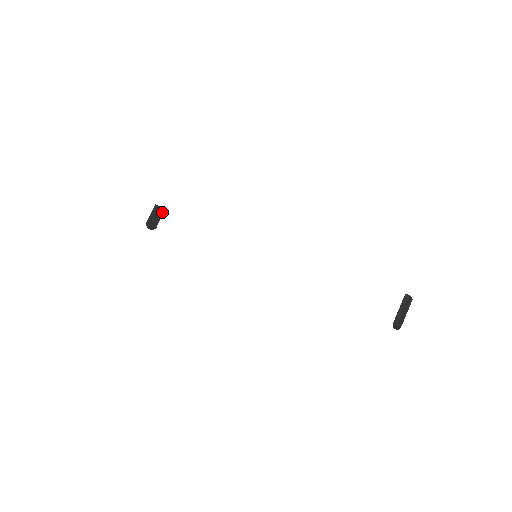
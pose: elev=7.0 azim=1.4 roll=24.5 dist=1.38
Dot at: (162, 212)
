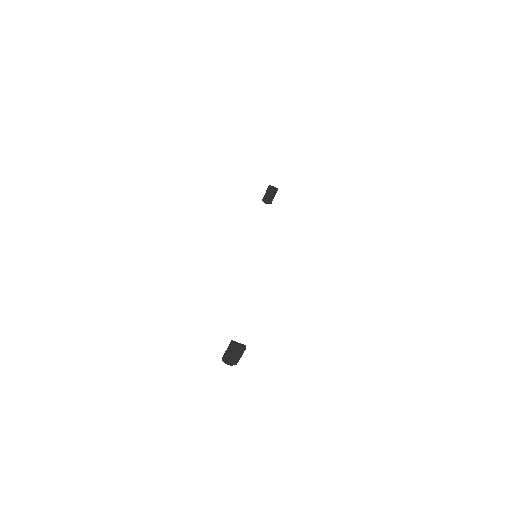
Dot at: (276, 191)
